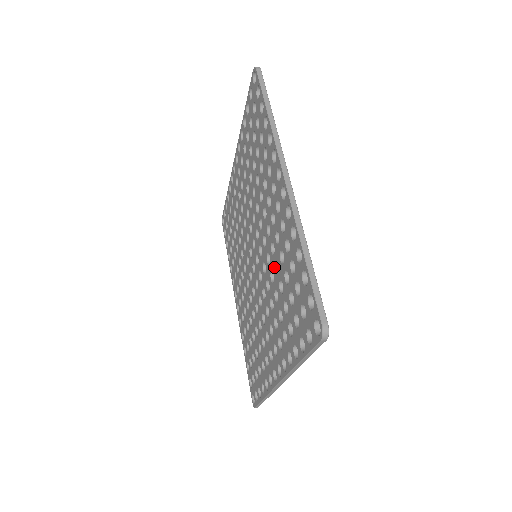
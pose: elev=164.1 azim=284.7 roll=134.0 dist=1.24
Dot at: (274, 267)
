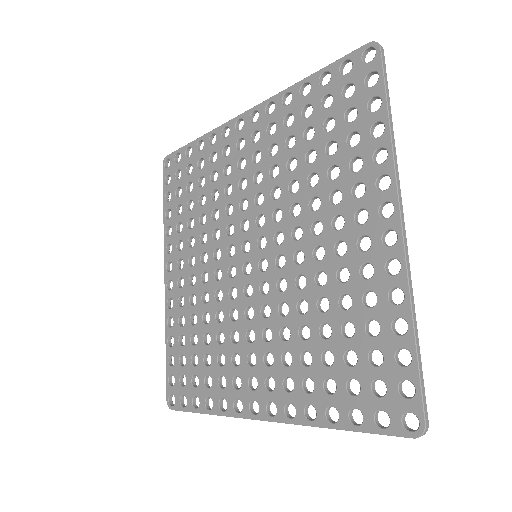
Dot at: (315, 300)
